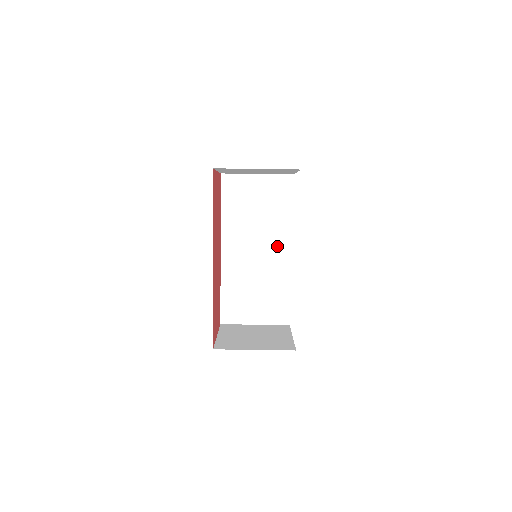
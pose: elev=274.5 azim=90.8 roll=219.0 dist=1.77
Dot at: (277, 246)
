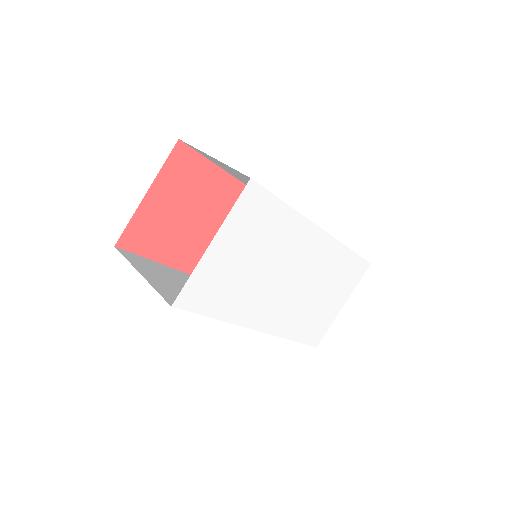
Dot at: occluded
